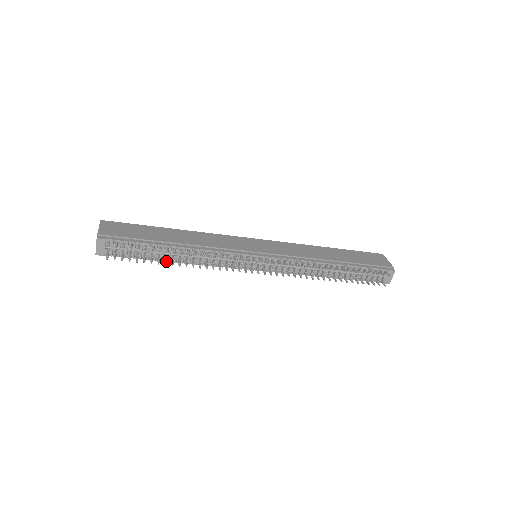
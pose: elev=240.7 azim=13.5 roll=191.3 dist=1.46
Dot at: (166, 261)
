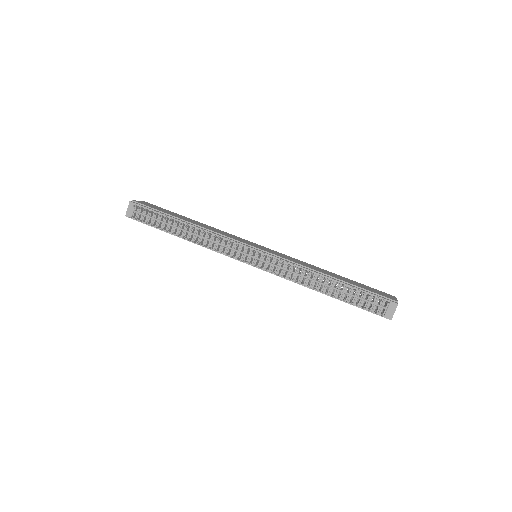
Dot at: (174, 232)
